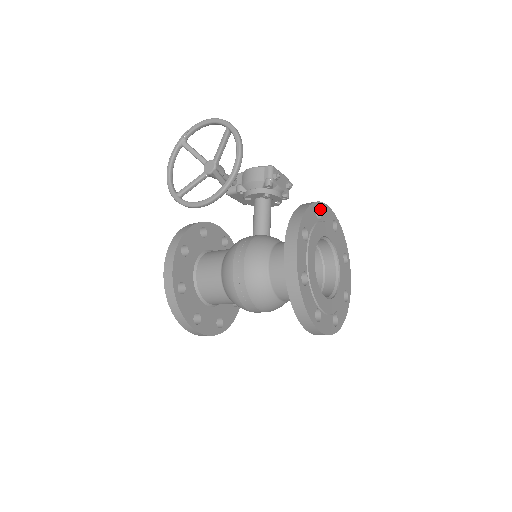
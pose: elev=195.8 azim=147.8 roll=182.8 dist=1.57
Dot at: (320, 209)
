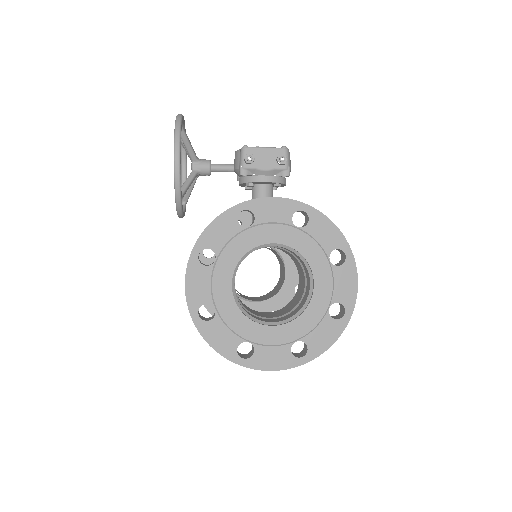
Dot at: (251, 210)
